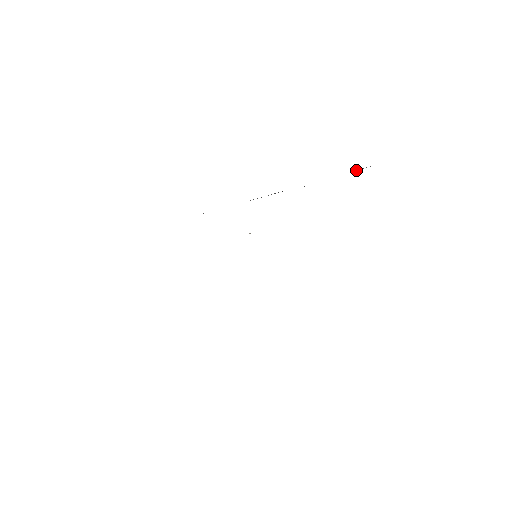
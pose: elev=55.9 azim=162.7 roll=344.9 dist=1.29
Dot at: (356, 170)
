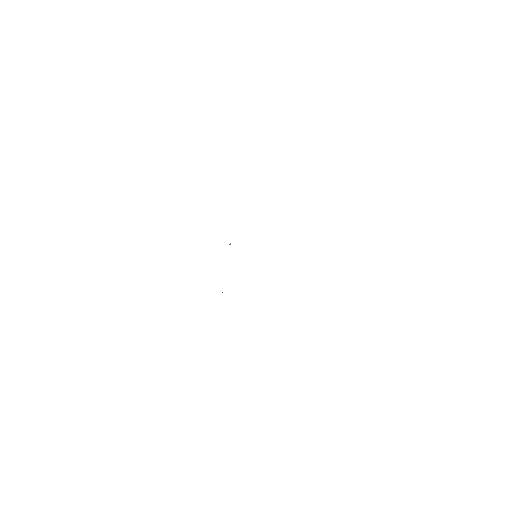
Dot at: occluded
